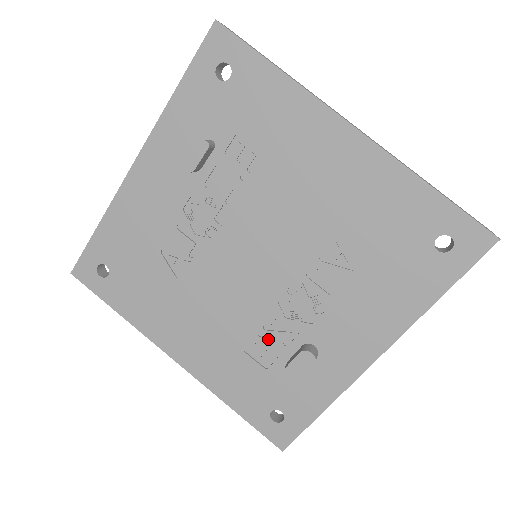
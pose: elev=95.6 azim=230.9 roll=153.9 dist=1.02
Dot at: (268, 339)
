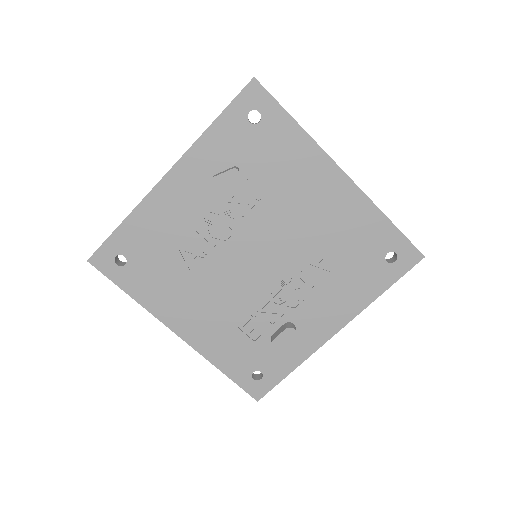
Dot at: (259, 319)
